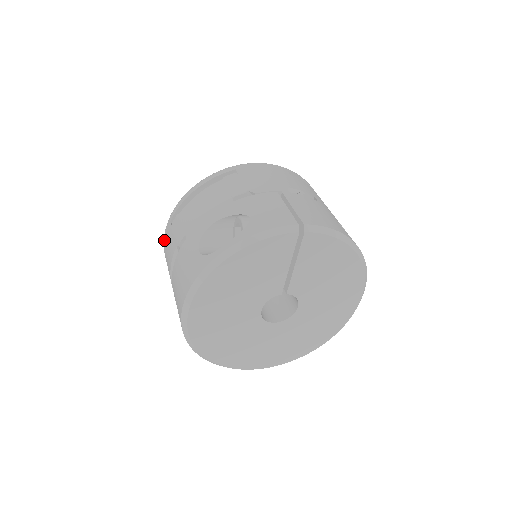
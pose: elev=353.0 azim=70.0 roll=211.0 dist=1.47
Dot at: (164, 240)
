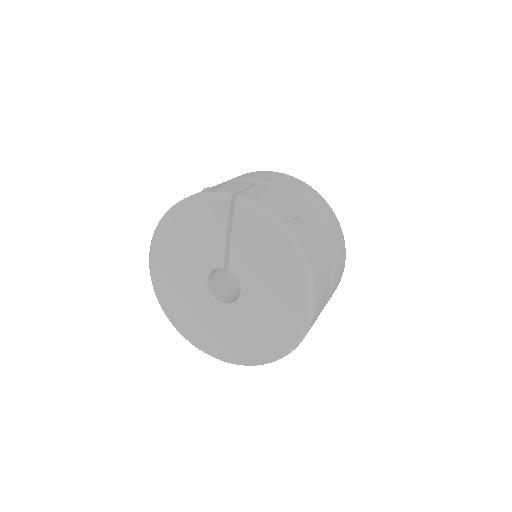
Dot at: occluded
